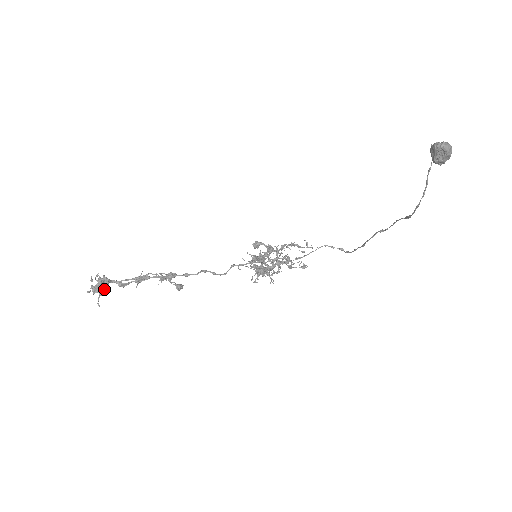
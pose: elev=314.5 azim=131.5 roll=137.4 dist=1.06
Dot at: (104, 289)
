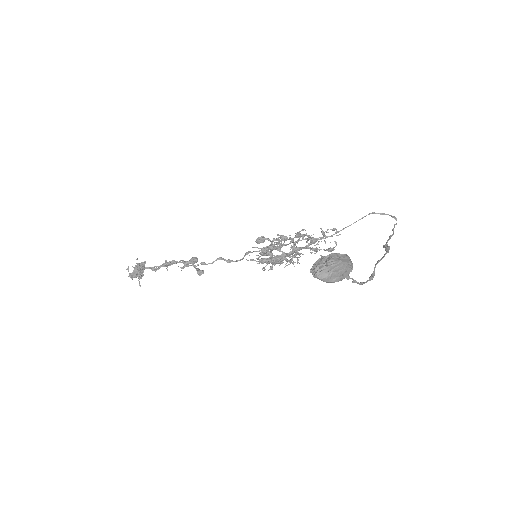
Dot at: (139, 276)
